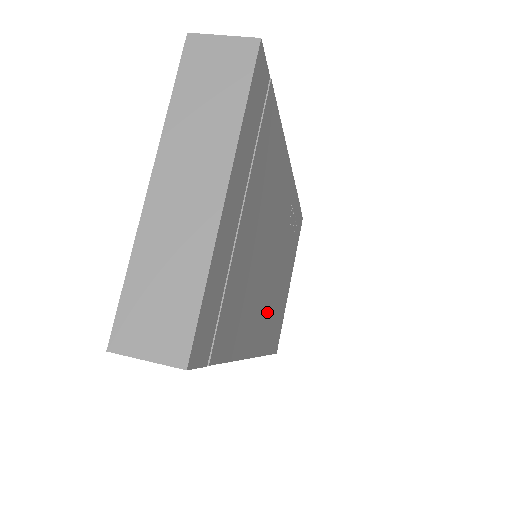
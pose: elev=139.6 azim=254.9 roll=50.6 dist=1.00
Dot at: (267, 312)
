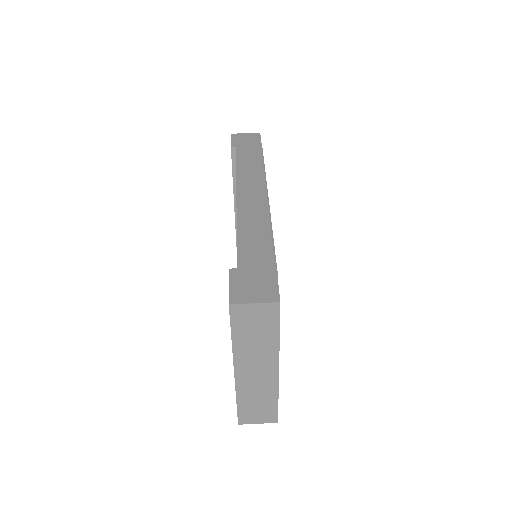
Dot at: occluded
